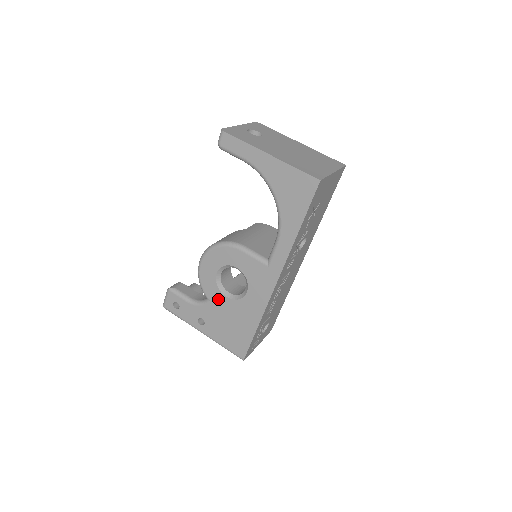
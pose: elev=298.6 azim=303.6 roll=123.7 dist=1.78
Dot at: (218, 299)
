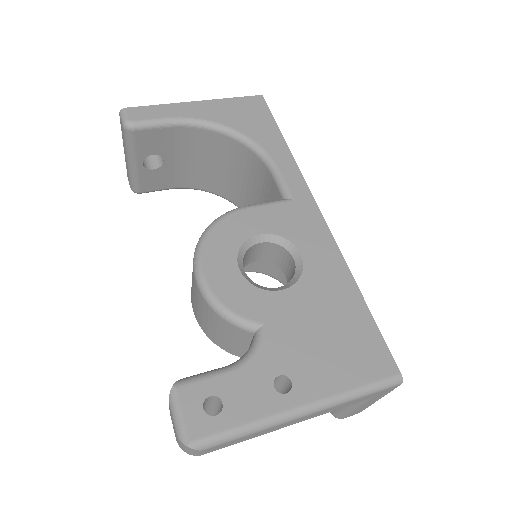
Dot at: (274, 307)
